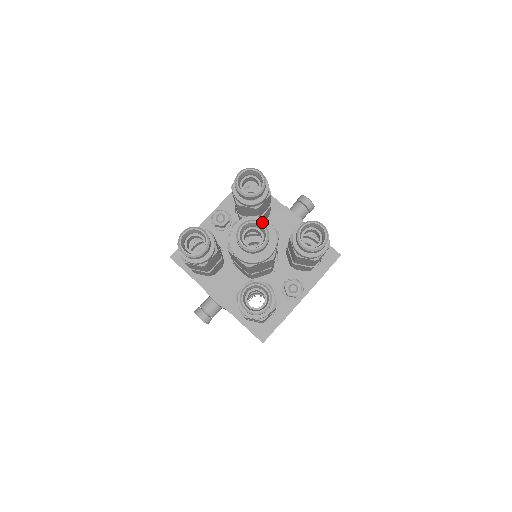
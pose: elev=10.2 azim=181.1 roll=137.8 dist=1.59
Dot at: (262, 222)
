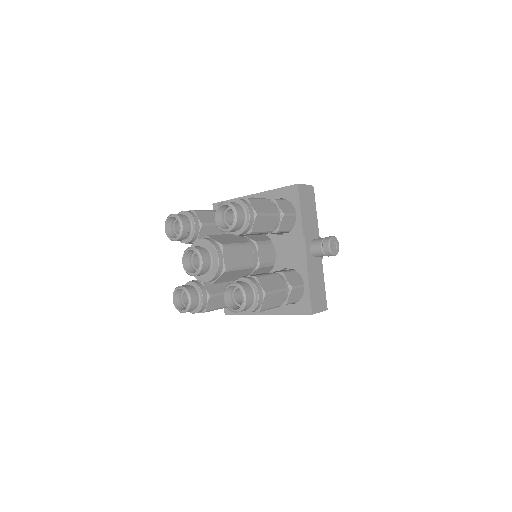
Dot at: (214, 254)
